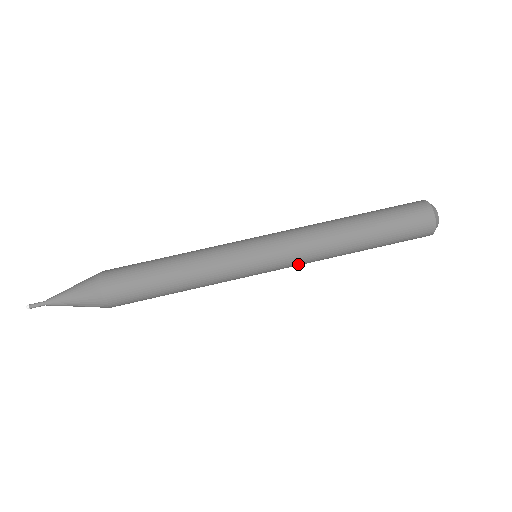
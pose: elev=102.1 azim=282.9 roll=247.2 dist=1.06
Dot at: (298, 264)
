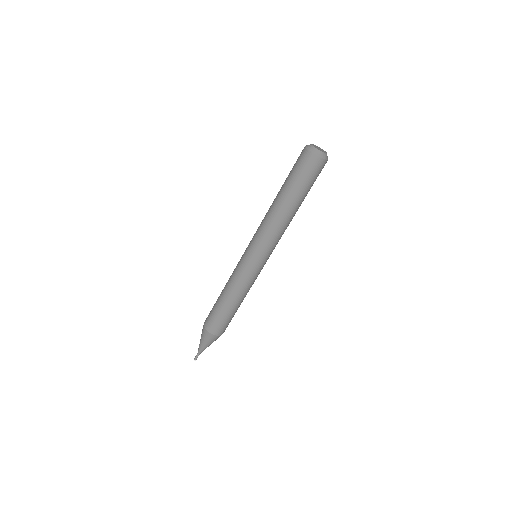
Dot at: (278, 241)
